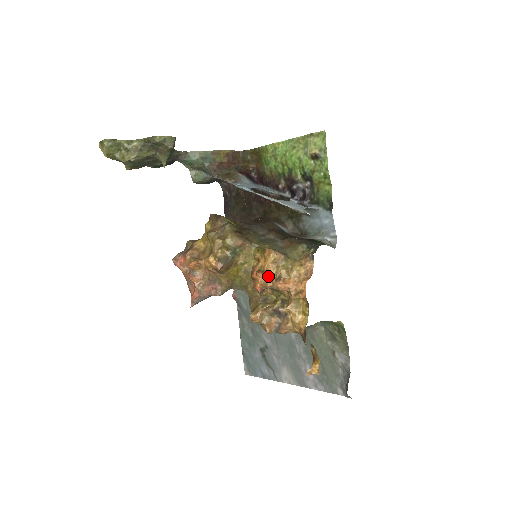
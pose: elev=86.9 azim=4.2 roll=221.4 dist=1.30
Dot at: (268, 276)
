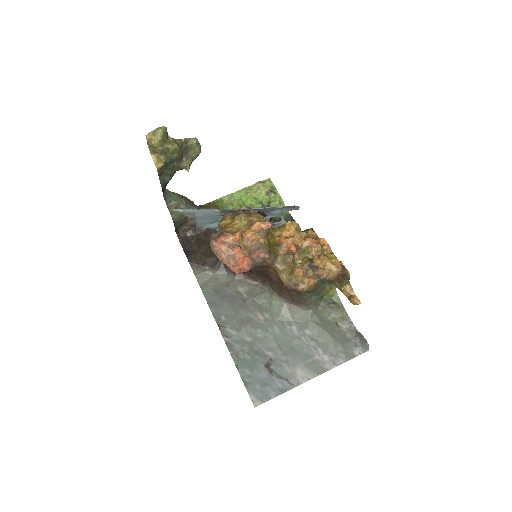
Dot at: (296, 239)
